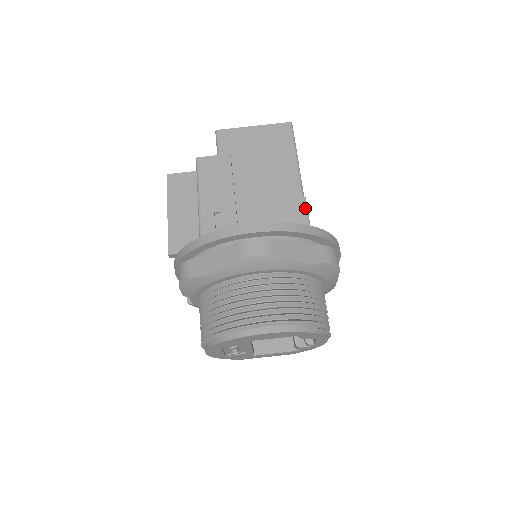
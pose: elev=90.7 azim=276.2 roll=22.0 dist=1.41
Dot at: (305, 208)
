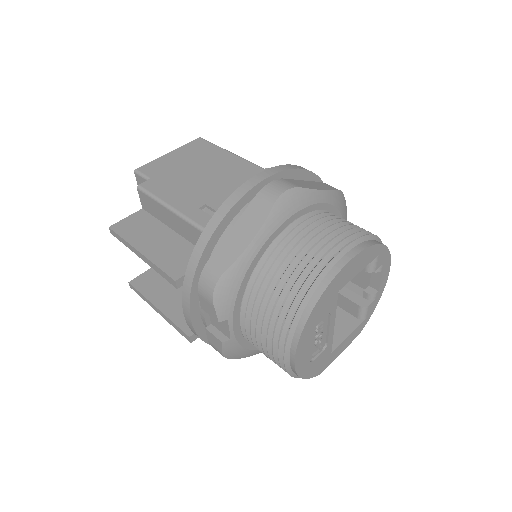
Dot at: occluded
